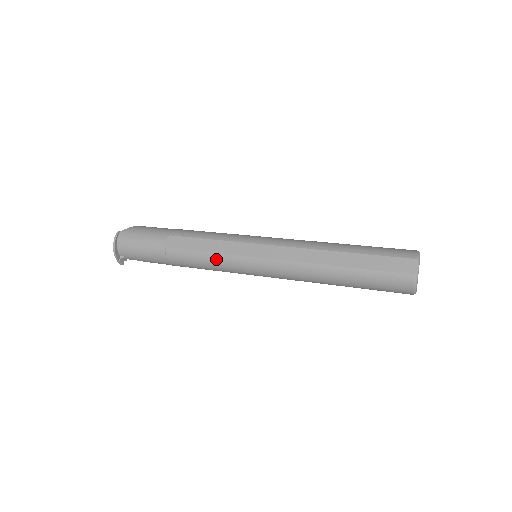
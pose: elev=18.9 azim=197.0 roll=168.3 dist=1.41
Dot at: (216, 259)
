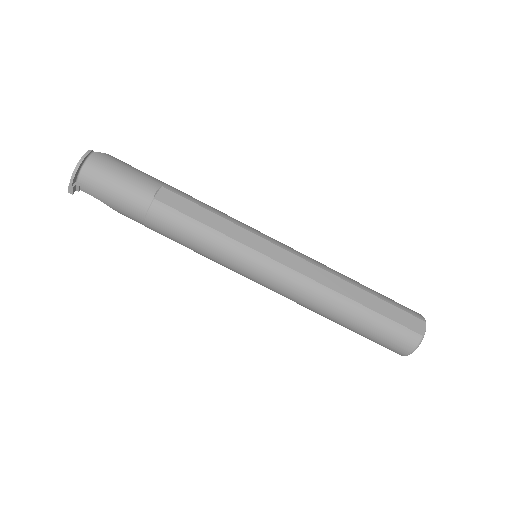
Dot at: (217, 239)
